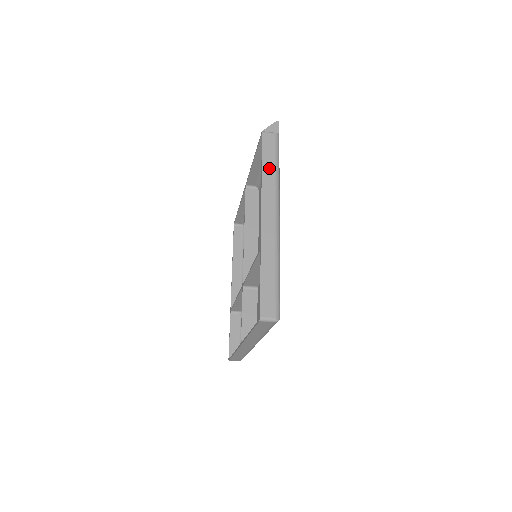
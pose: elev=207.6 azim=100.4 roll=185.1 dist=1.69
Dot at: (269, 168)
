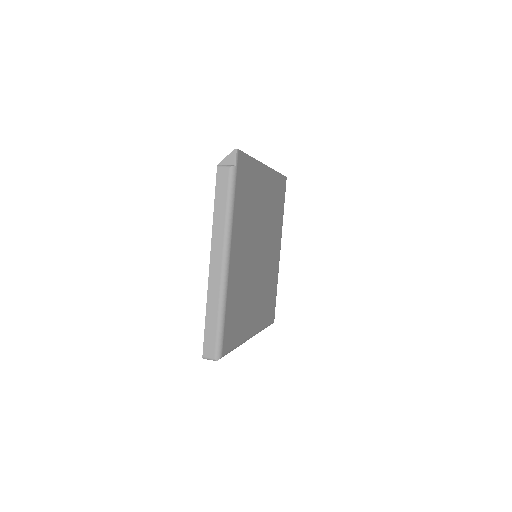
Dot at: (220, 210)
